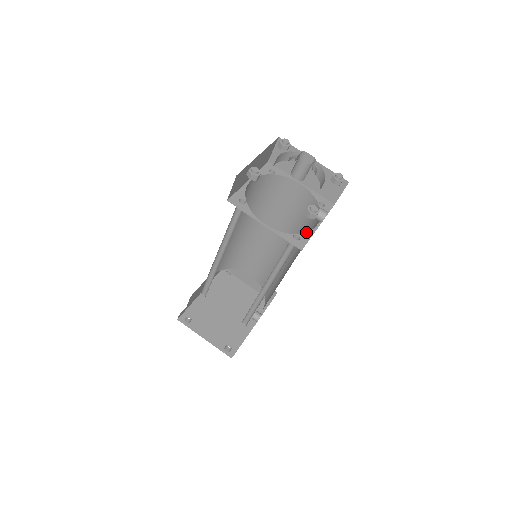
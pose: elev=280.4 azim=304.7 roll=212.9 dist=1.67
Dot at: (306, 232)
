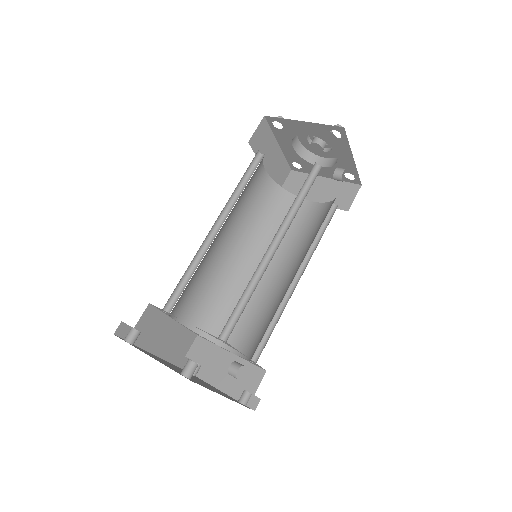
Dot at: occluded
